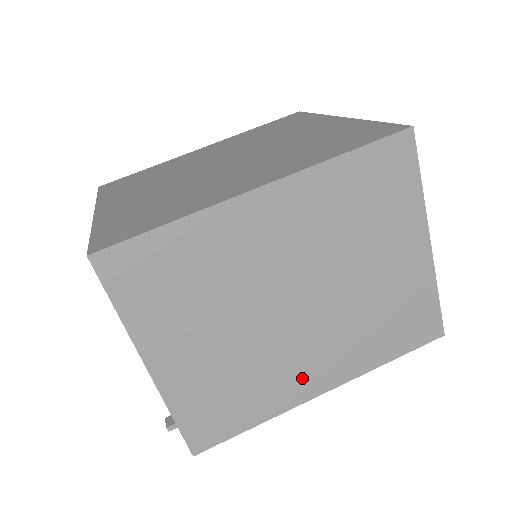
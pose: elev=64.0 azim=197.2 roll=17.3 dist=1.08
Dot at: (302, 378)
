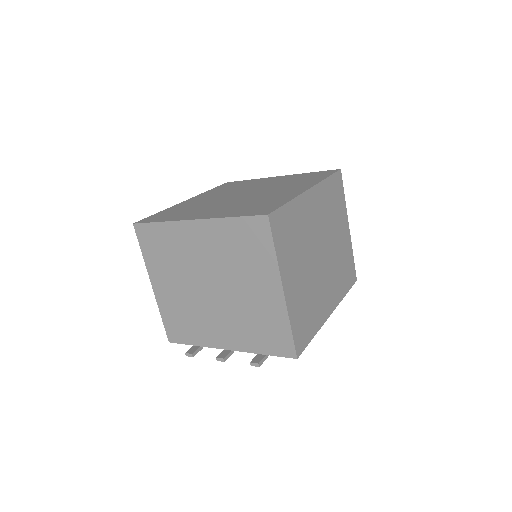
Dot at: (325, 303)
